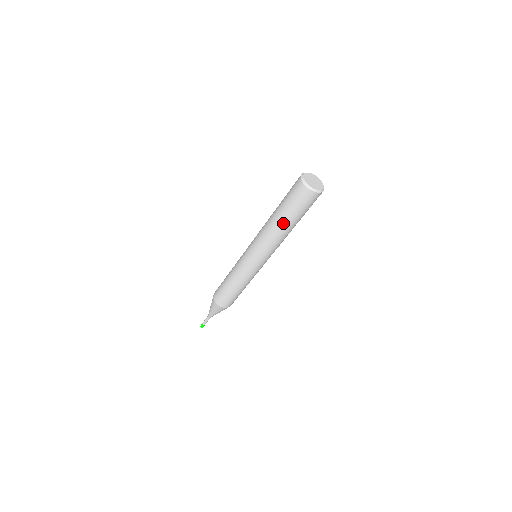
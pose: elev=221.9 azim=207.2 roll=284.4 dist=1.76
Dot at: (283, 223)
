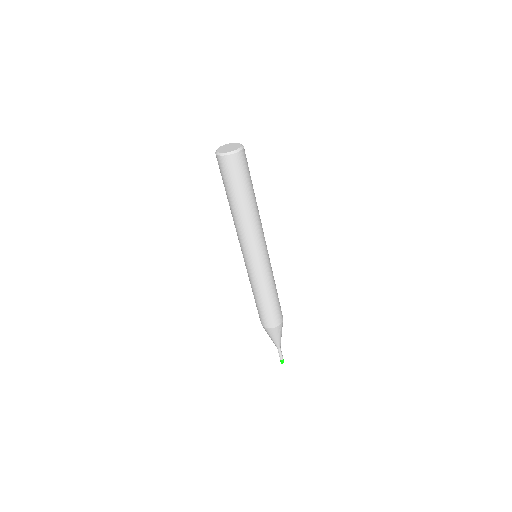
Dot at: (236, 205)
